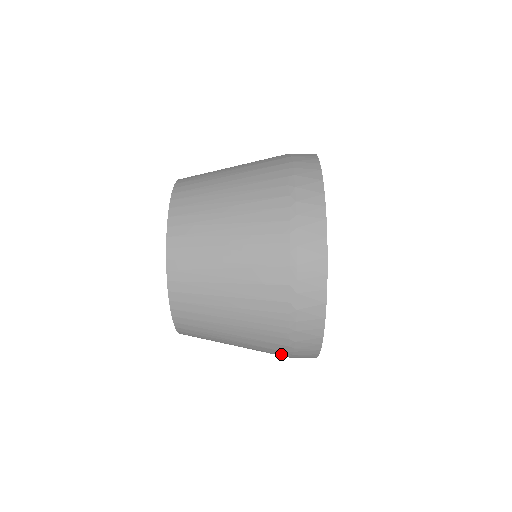
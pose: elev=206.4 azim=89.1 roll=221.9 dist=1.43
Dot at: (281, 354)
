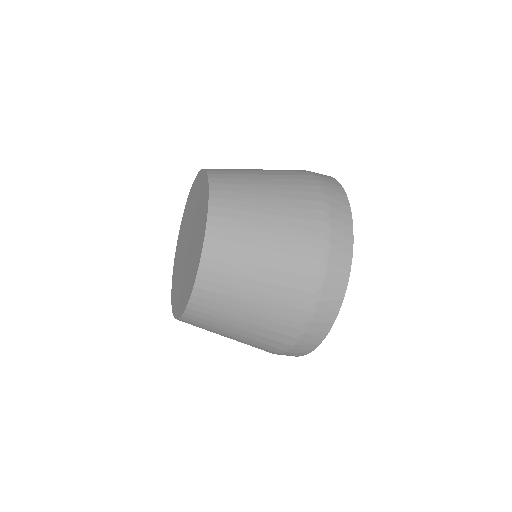
Dot at: (278, 347)
